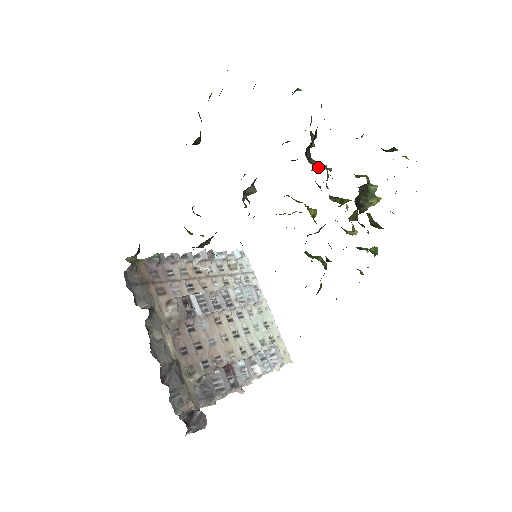
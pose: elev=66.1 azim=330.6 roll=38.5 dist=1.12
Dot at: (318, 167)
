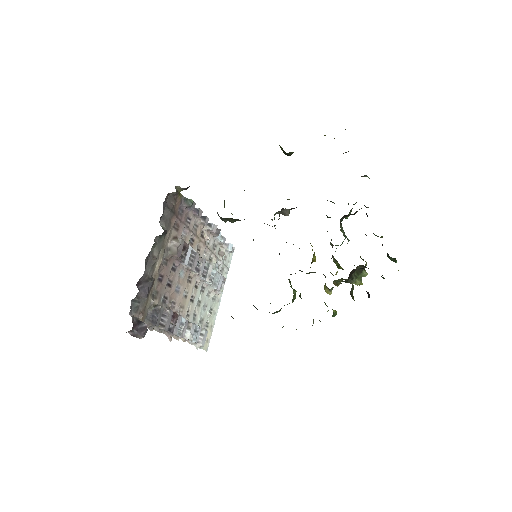
Dot at: occluded
